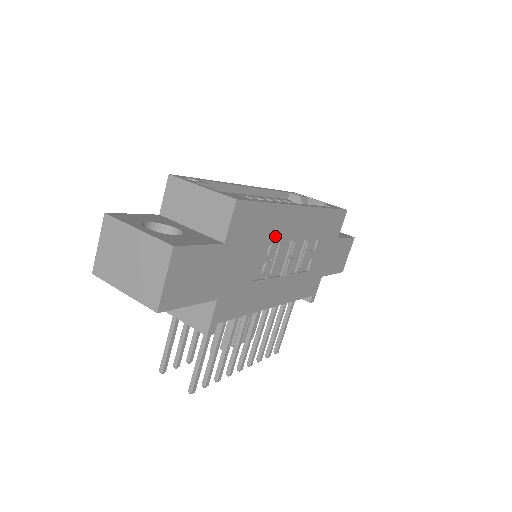
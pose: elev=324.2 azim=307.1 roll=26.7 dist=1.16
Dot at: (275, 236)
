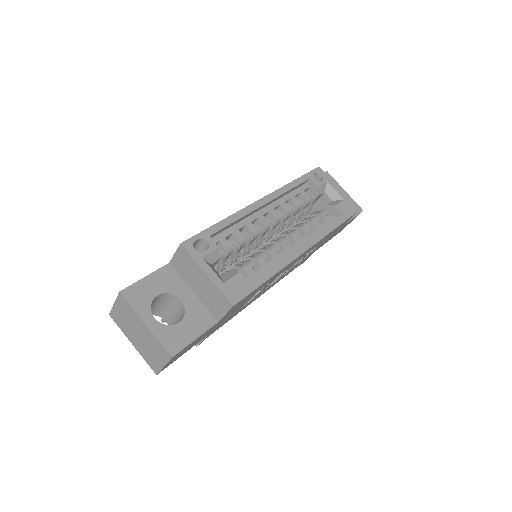
Dot at: (270, 281)
